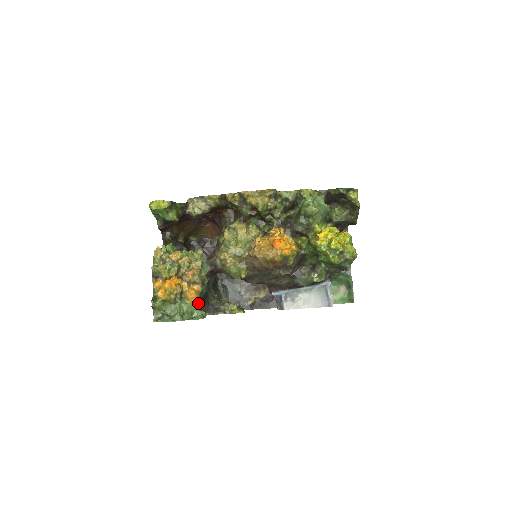
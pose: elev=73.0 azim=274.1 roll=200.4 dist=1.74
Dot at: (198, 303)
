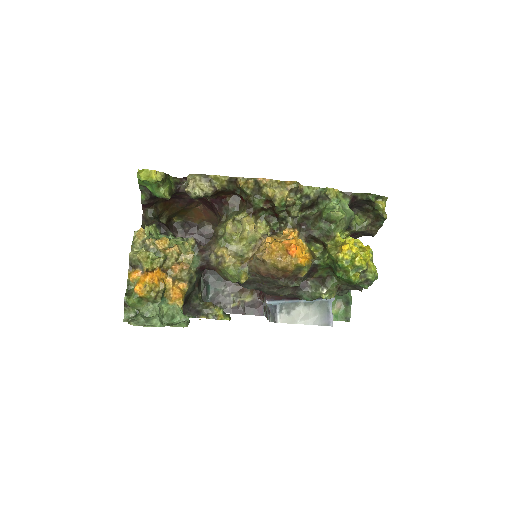
Dot at: (182, 305)
